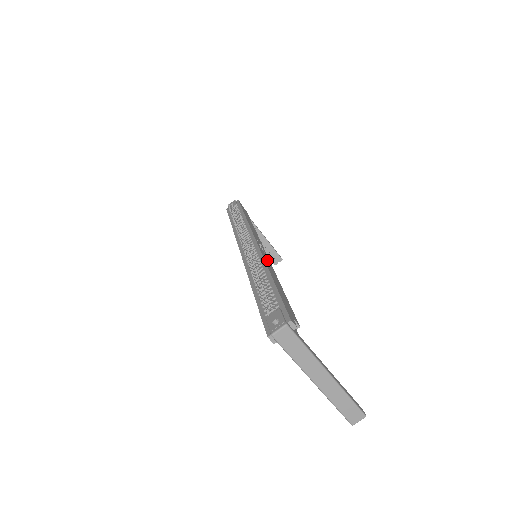
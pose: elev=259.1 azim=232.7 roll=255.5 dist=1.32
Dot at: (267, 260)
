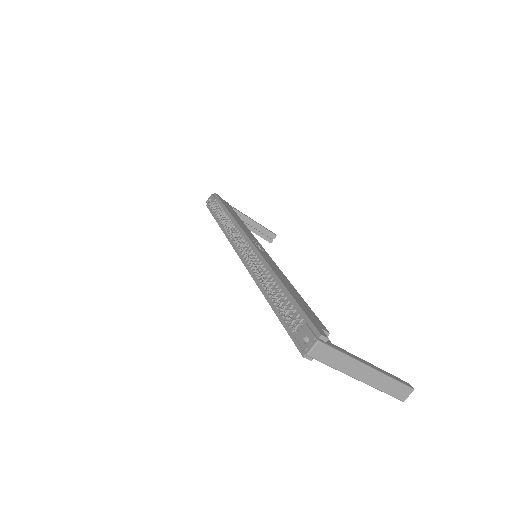
Dot at: (270, 261)
